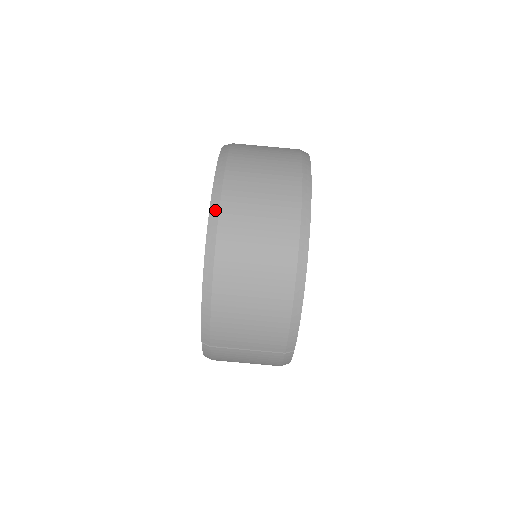
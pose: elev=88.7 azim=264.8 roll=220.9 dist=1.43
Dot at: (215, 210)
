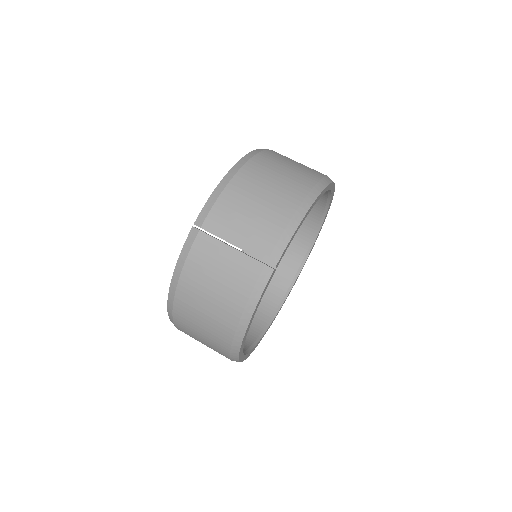
Dot at: (263, 149)
